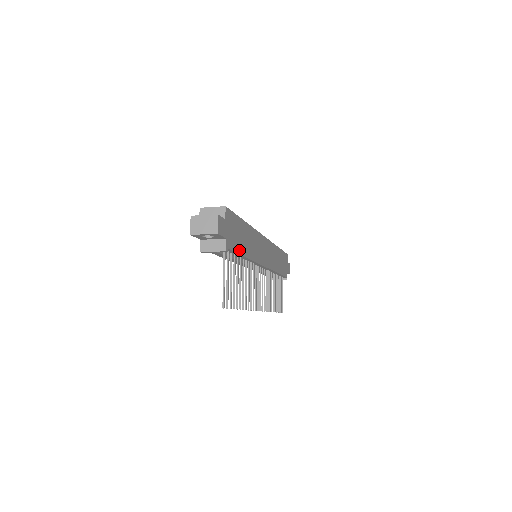
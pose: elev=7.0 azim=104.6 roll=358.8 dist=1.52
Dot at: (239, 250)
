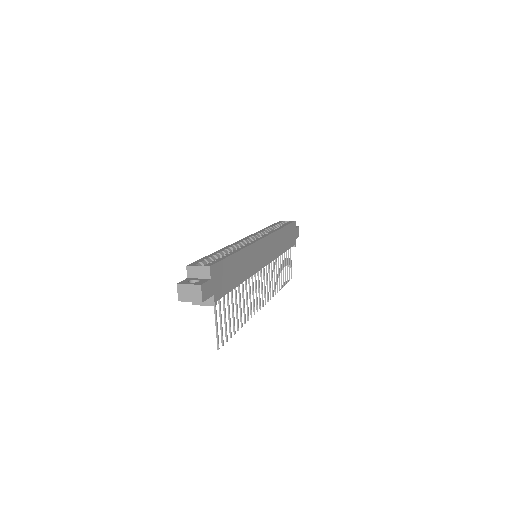
Dot at: (231, 287)
